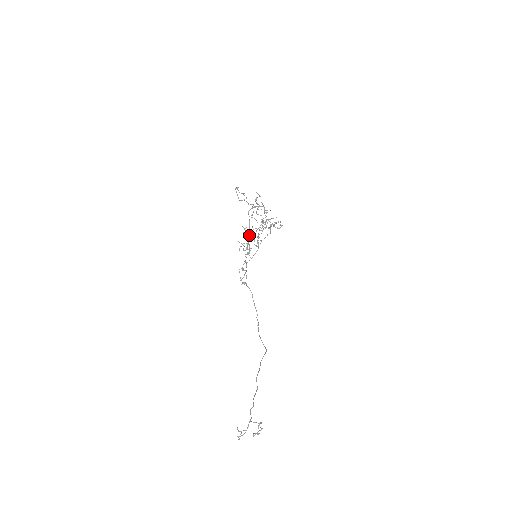
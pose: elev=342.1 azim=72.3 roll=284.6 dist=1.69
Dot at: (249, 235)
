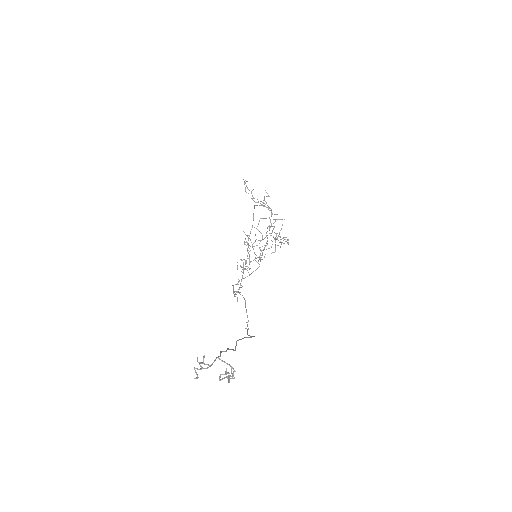
Dot at: occluded
